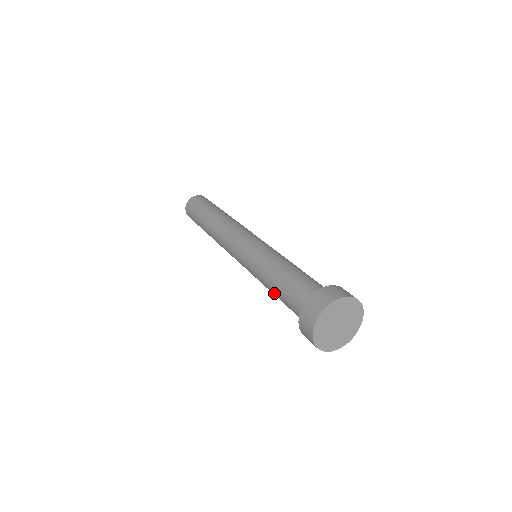
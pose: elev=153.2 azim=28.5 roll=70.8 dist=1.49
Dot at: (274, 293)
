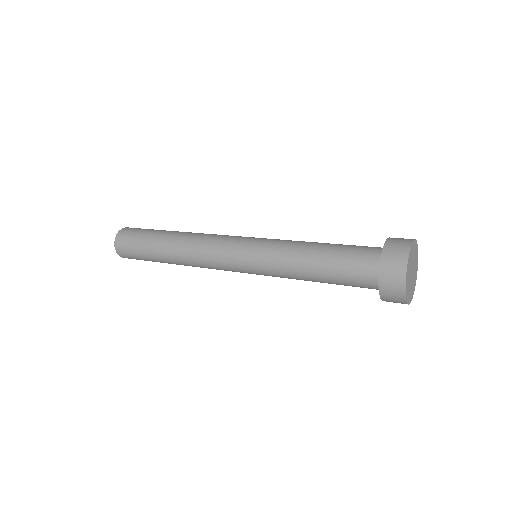
Dot at: (315, 274)
